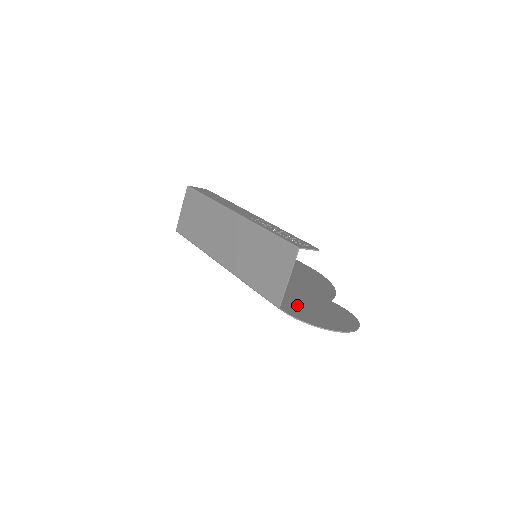
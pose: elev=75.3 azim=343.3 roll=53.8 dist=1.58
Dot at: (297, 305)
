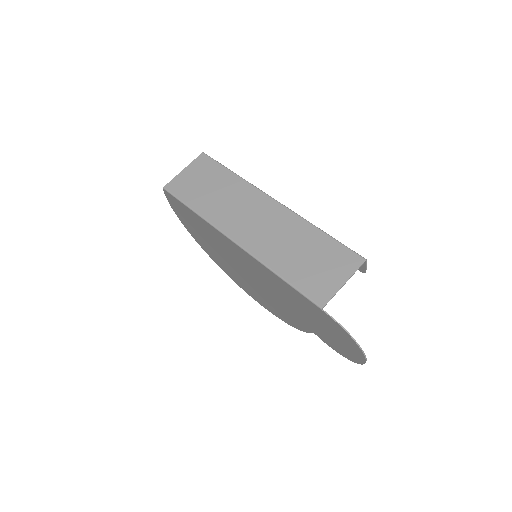
Dot at: occluded
